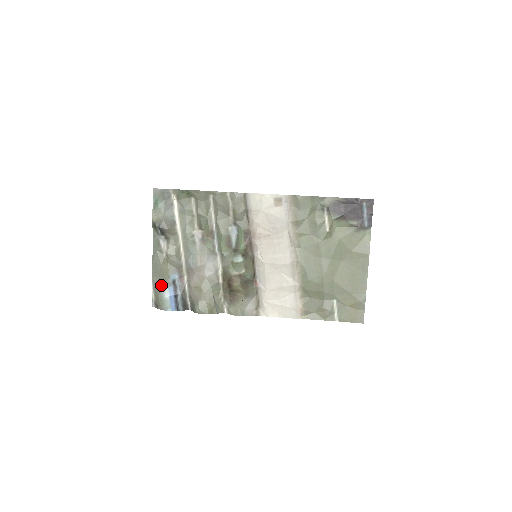
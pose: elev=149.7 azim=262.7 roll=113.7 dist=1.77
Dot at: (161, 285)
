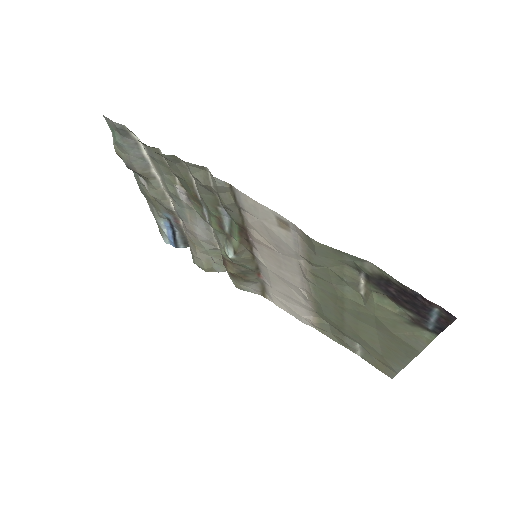
Dot at: (156, 215)
